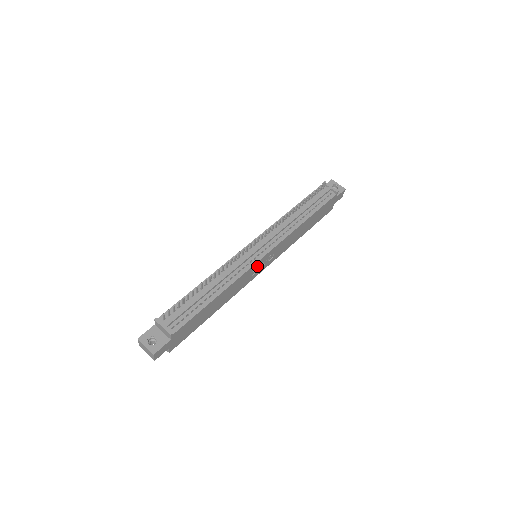
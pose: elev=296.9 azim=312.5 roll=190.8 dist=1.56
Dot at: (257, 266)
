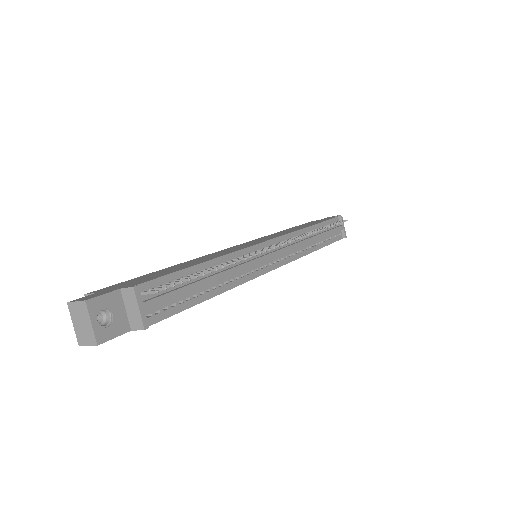
Dot at: occluded
